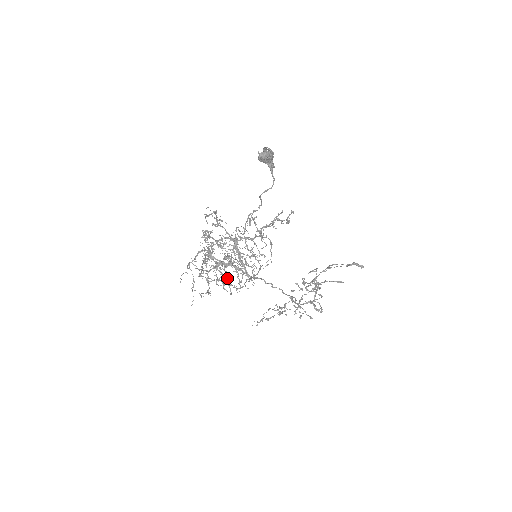
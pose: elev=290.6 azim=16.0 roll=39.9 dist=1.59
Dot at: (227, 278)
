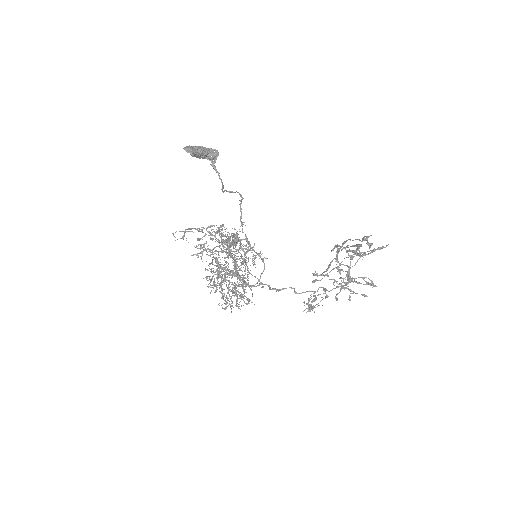
Dot at: occluded
